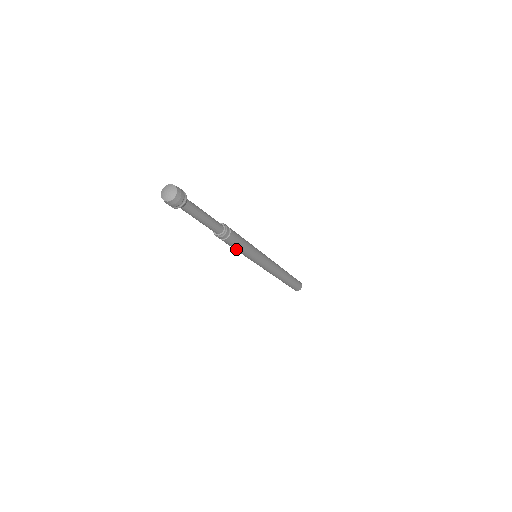
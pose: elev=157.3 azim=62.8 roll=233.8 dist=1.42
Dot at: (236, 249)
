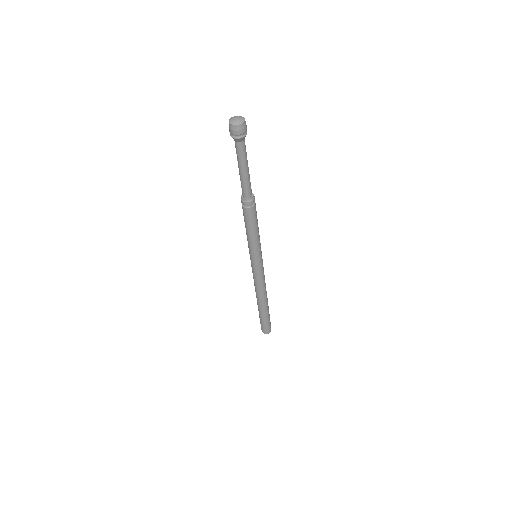
Dot at: (249, 230)
